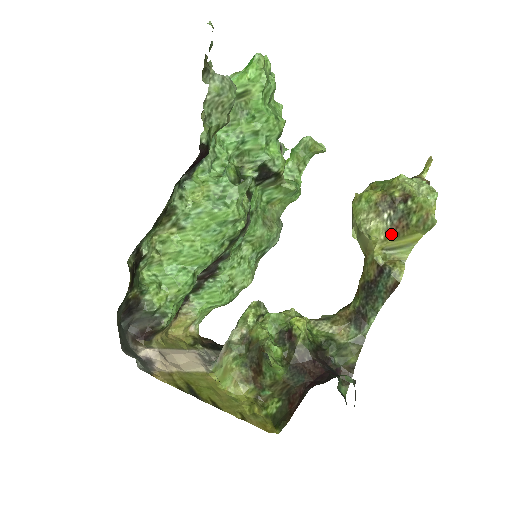
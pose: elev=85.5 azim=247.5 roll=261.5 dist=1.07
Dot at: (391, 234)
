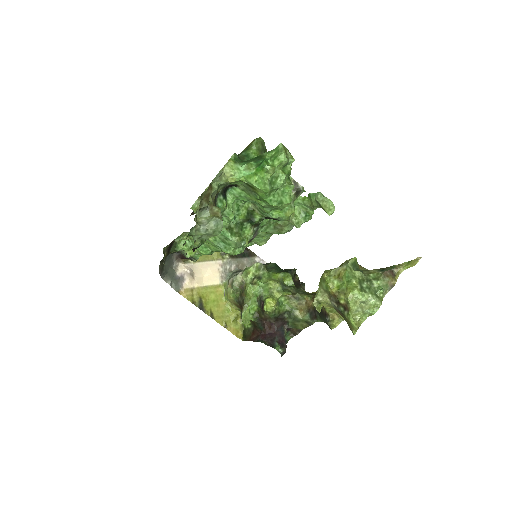
Dot at: (335, 309)
